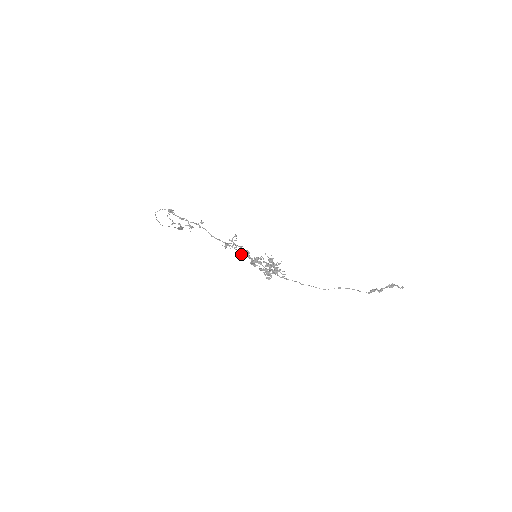
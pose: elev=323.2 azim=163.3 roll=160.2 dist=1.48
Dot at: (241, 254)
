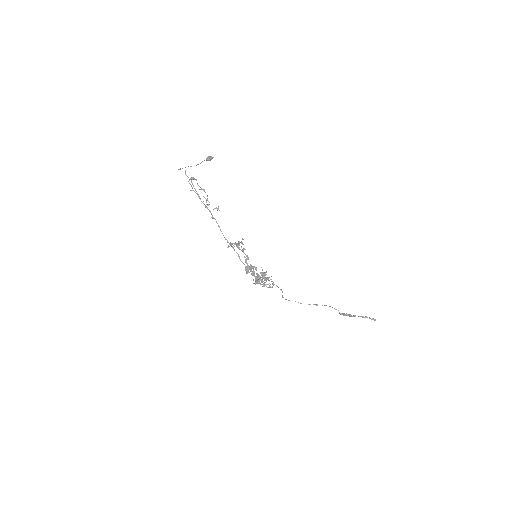
Dot at: (240, 259)
